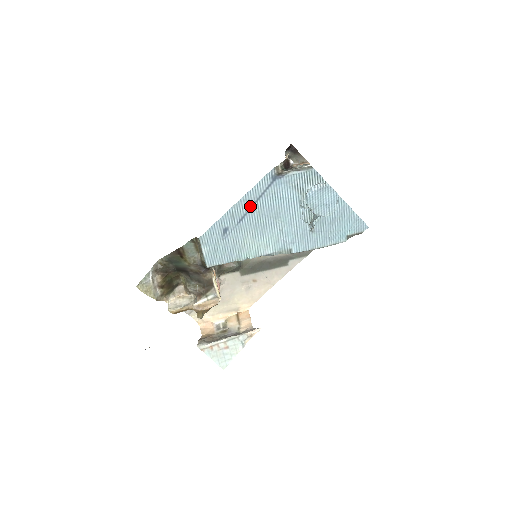
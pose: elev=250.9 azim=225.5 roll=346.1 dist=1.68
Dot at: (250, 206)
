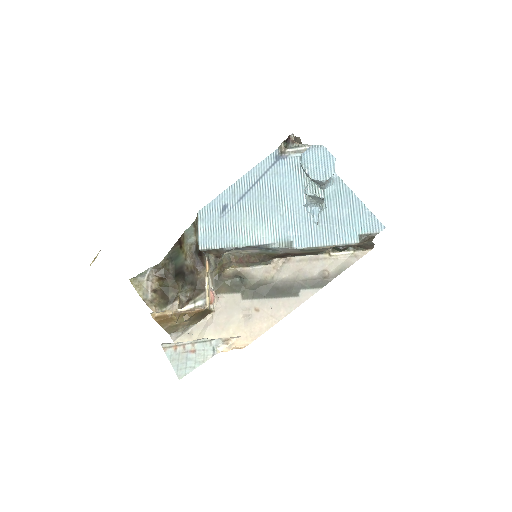
Dot at: (252, 184)
